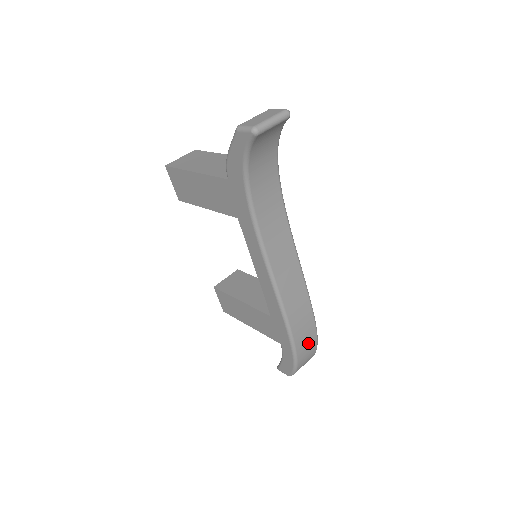
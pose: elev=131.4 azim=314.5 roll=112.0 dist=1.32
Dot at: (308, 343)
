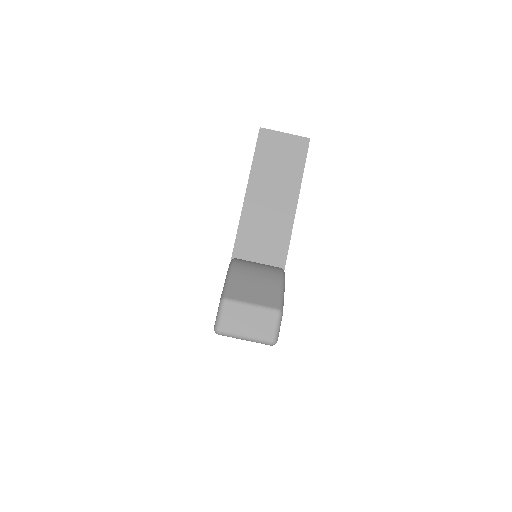
Dot at: occluded
